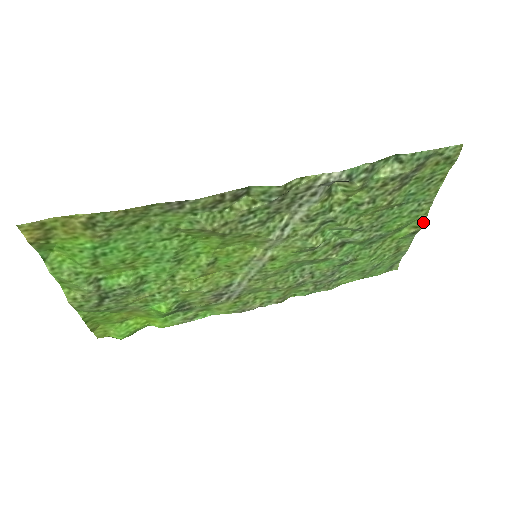
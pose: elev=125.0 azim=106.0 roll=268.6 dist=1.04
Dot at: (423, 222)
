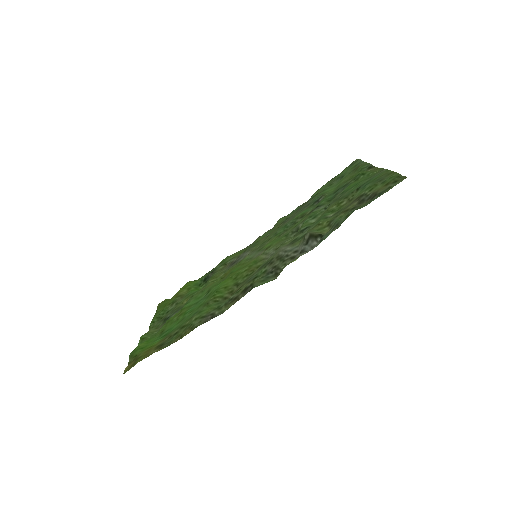
Dot at: (377, 168)
